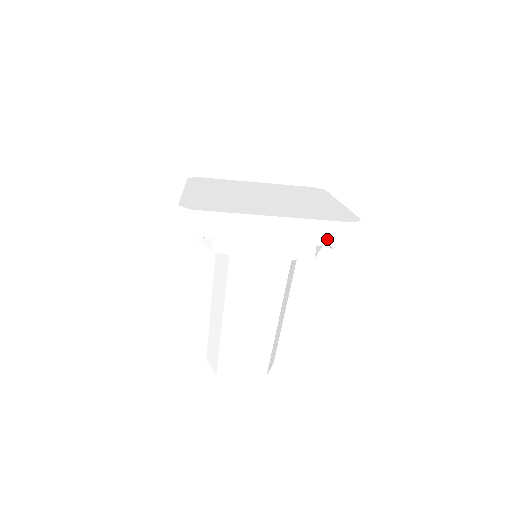
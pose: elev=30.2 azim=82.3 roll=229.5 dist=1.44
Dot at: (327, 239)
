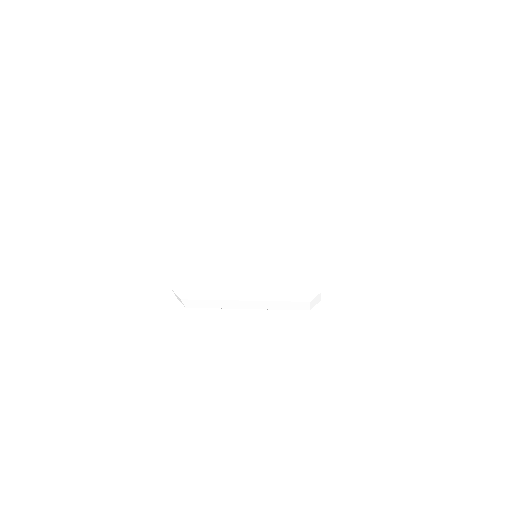
Dot at: (291, 308)
